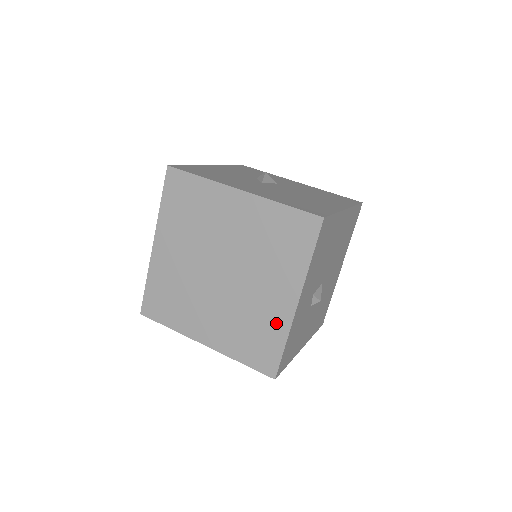
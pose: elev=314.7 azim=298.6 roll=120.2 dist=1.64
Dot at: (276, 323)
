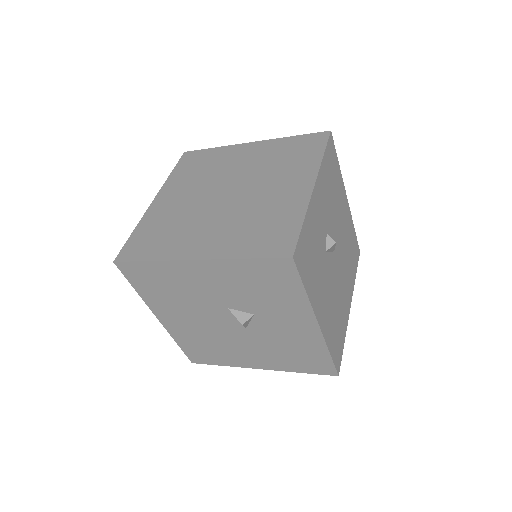
Dot at: (291, 207)
